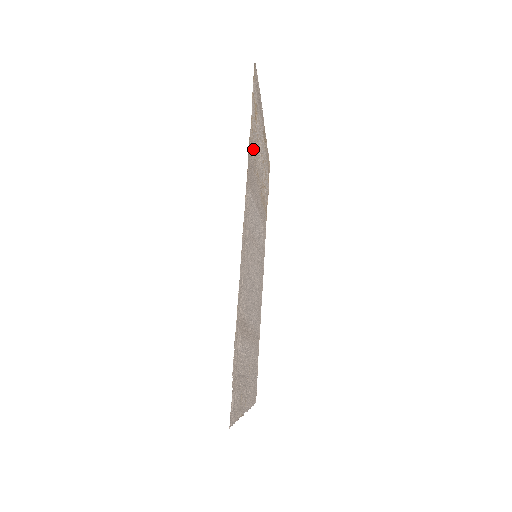
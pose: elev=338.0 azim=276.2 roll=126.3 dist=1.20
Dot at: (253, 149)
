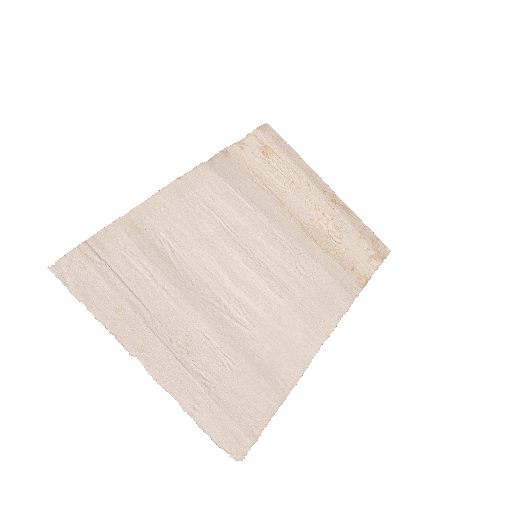
Dot at: (247, 164)
